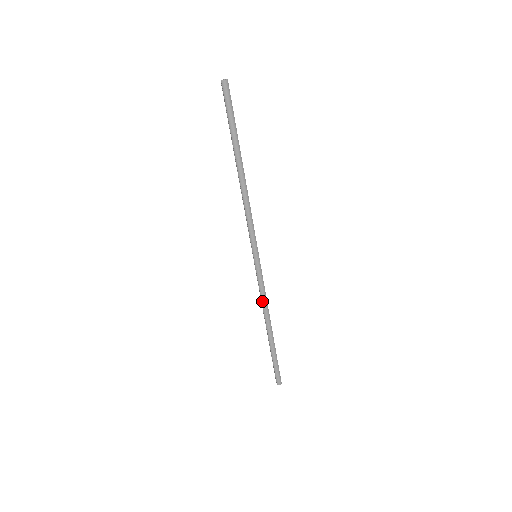
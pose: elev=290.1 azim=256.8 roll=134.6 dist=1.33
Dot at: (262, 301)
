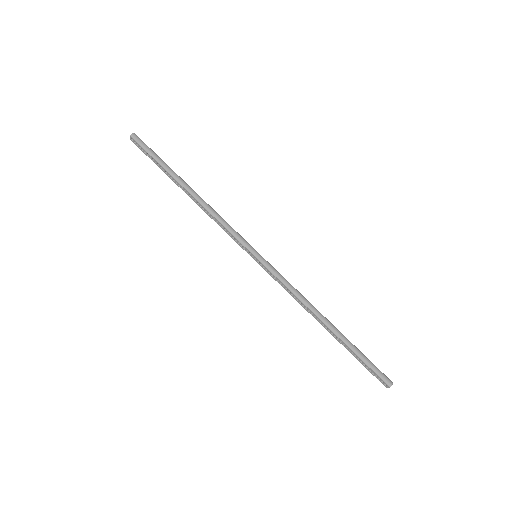
Dot at: (296, 295)
